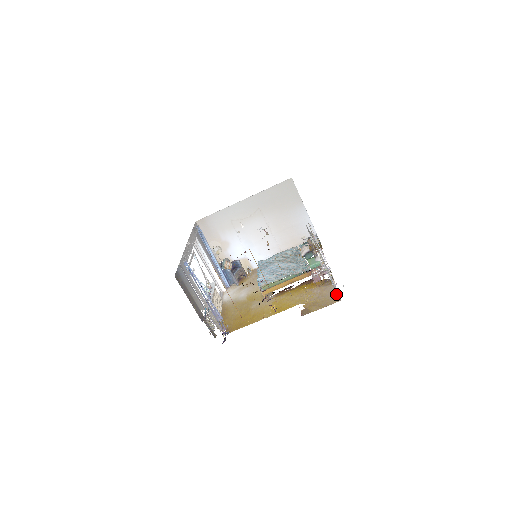
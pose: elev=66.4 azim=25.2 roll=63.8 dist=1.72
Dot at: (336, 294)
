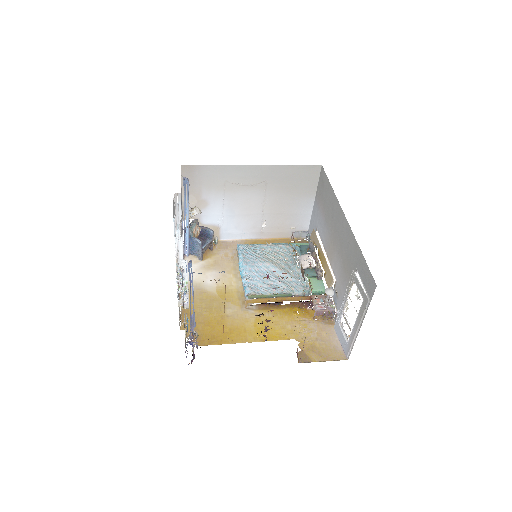
Dot at: (340, 345)
